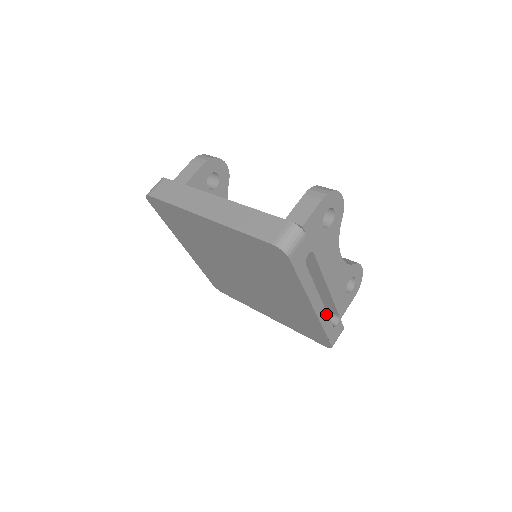
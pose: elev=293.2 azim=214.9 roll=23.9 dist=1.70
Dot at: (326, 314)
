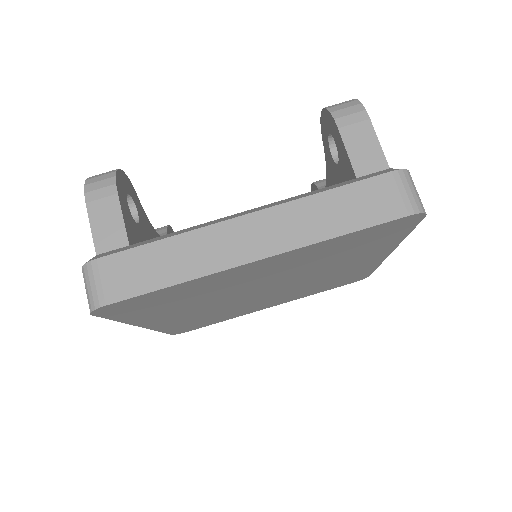
Dot at: occluded
